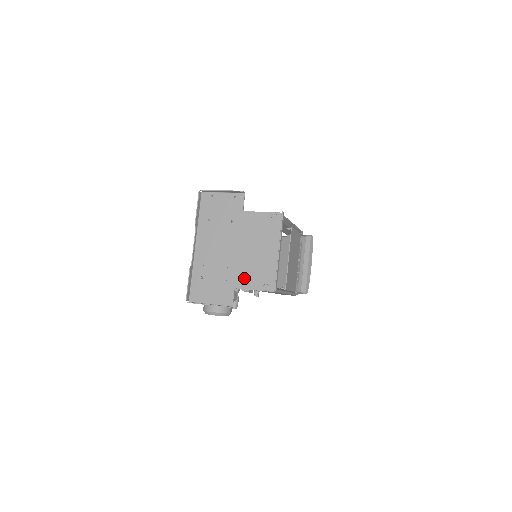
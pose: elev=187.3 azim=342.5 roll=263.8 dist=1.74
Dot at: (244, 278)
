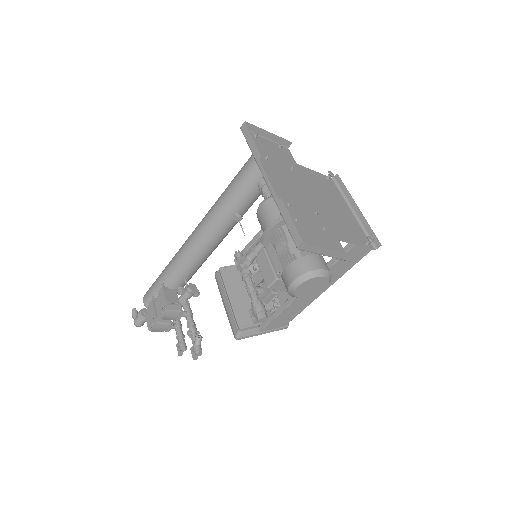
Dot at: (340, 230)
